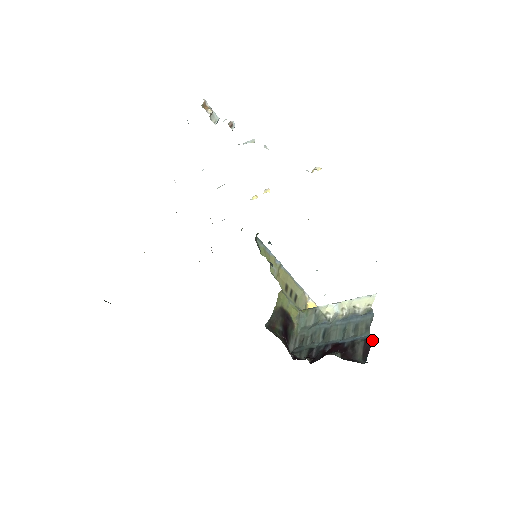
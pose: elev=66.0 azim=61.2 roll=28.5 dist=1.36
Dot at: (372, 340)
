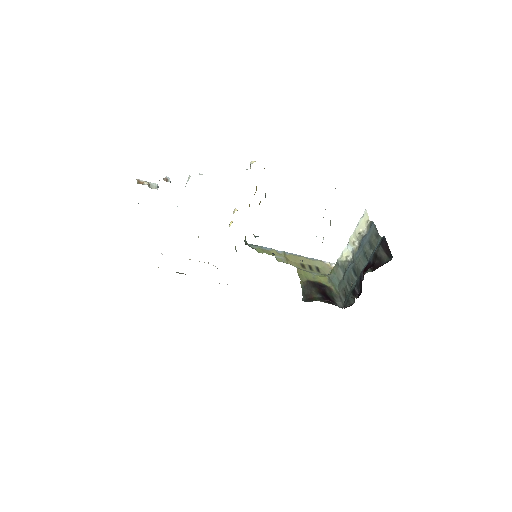
Dot at: (385, 239)
